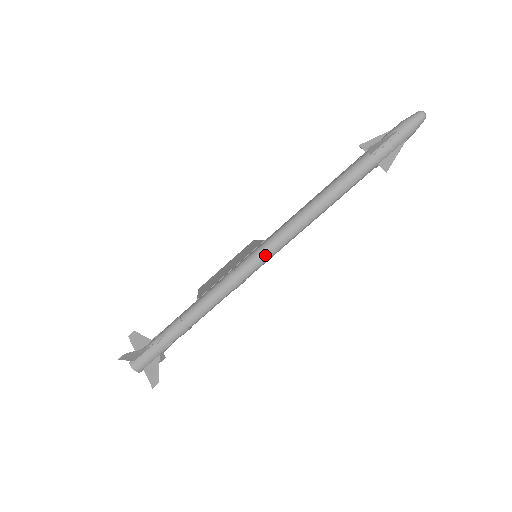
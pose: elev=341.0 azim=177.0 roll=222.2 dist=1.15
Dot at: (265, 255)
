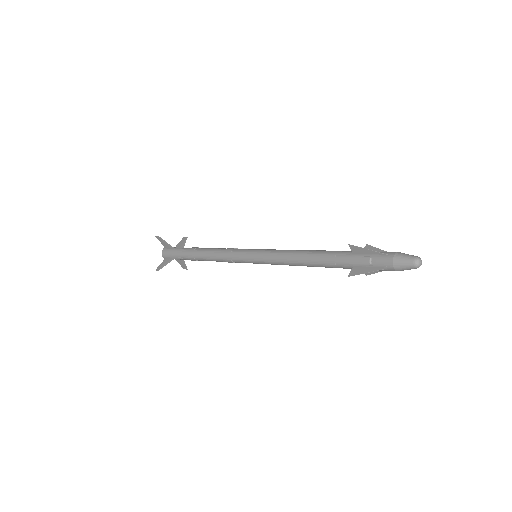
Dot at: (249, 256)
